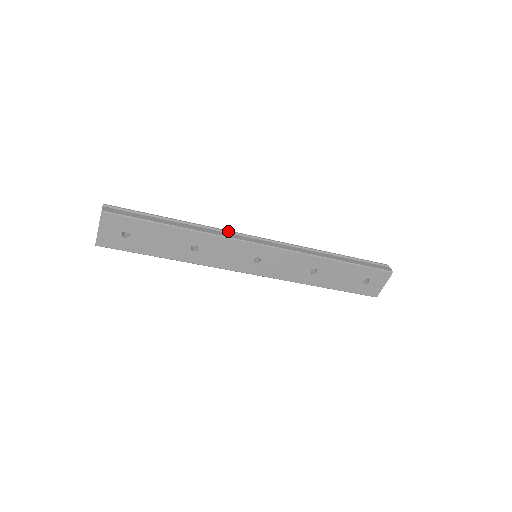
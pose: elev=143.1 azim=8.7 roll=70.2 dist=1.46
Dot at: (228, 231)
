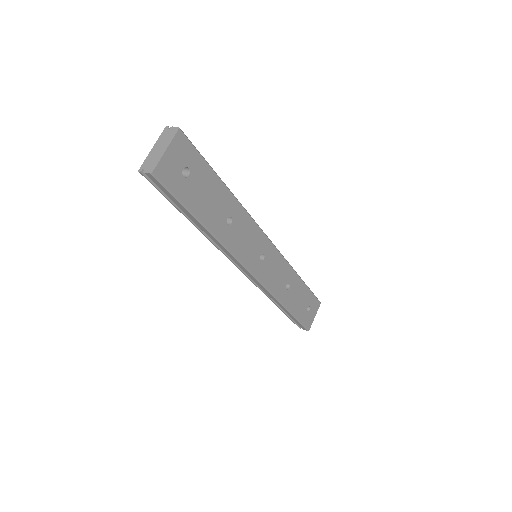
Dot at: occluded
